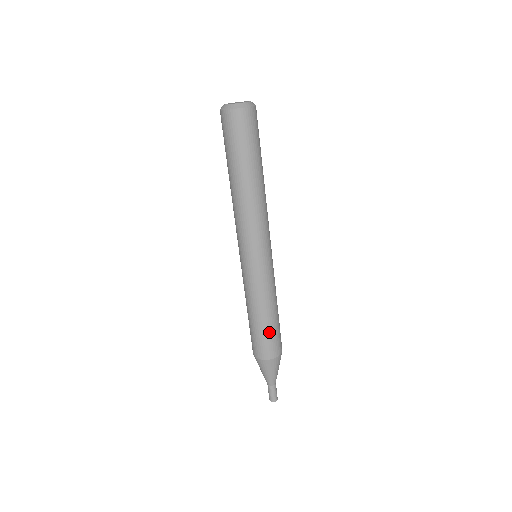
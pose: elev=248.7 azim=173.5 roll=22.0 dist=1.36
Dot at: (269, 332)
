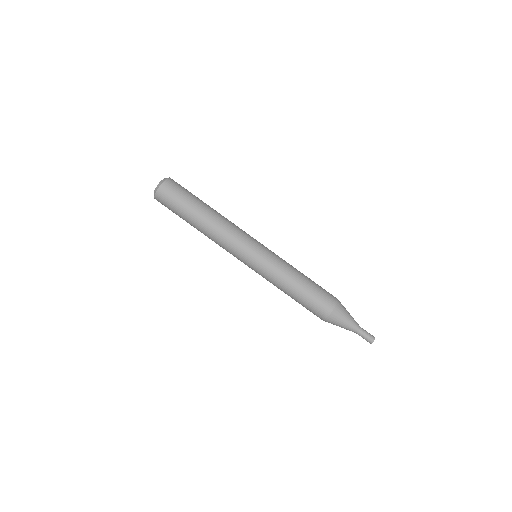
Dot at: (309, 296)
